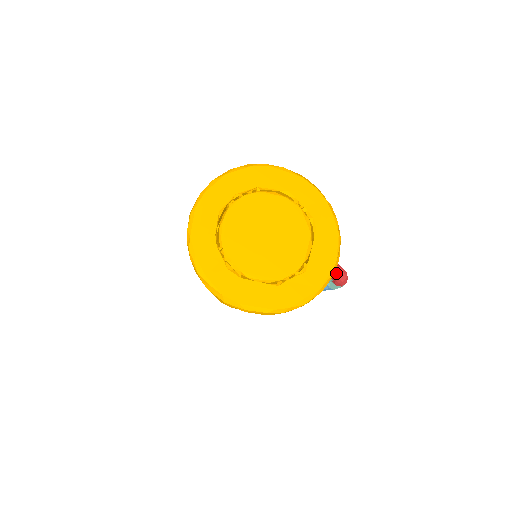
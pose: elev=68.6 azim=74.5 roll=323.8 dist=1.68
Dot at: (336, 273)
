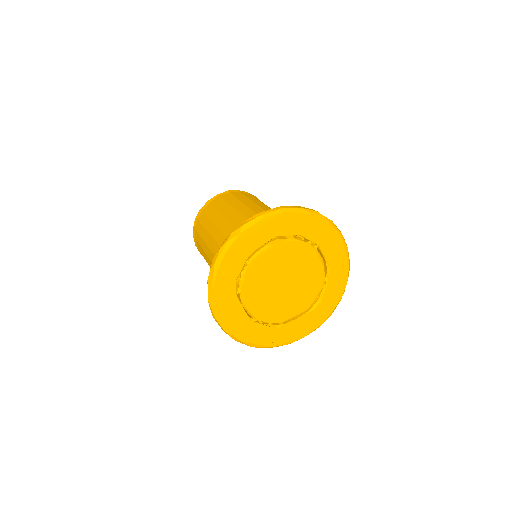
Dot at: occluded
